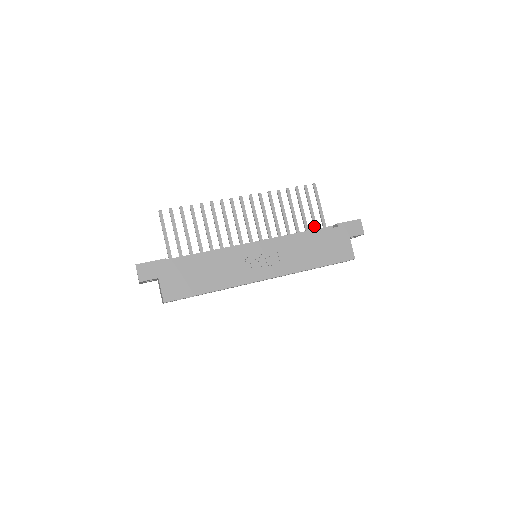
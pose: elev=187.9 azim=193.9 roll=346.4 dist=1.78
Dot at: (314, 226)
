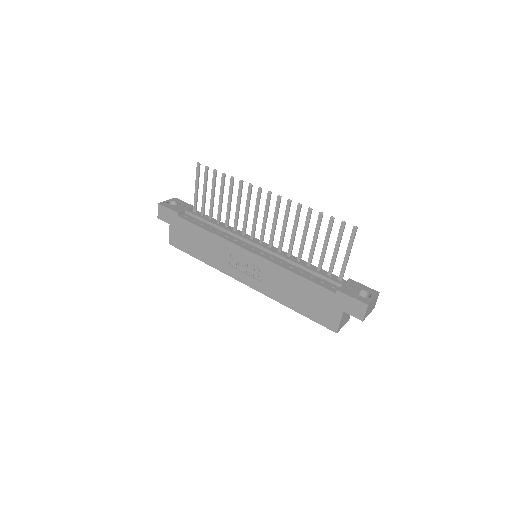
Dot at: (329, 268)
